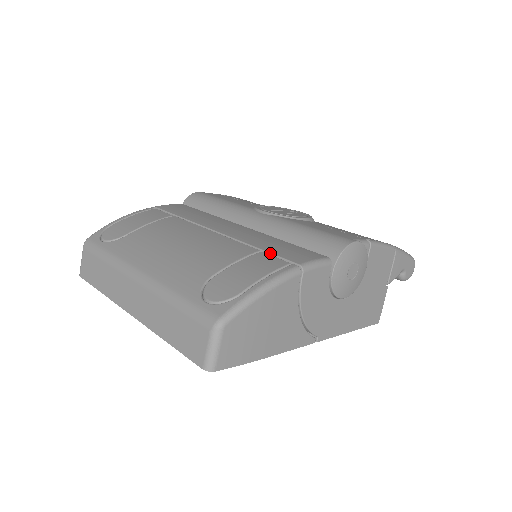
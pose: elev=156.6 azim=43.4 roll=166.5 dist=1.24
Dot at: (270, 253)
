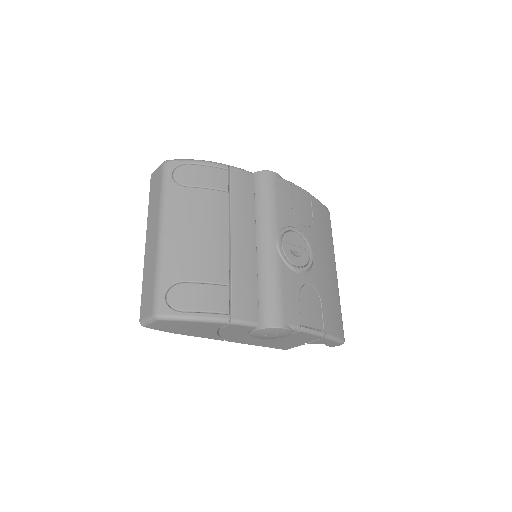
Dot at: (231, 292)
